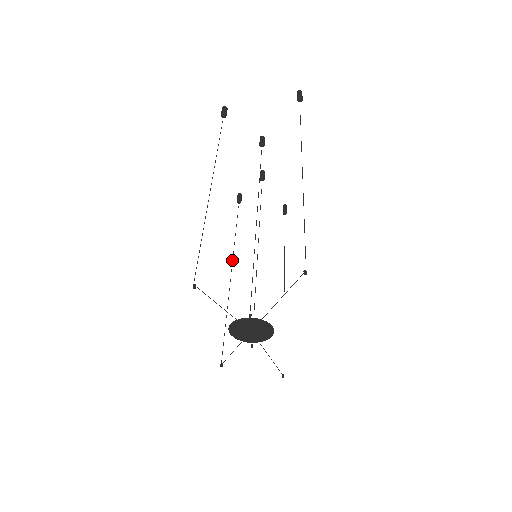
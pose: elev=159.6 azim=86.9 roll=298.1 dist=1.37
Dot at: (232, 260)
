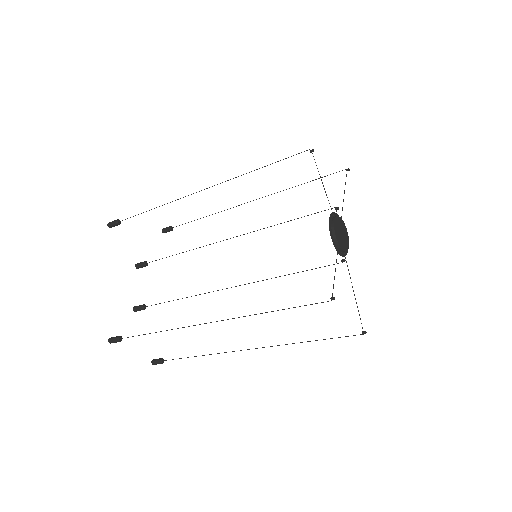
Dot at: (195, 325)
